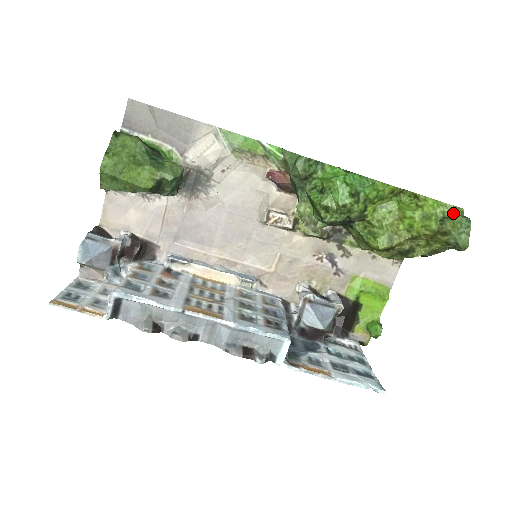
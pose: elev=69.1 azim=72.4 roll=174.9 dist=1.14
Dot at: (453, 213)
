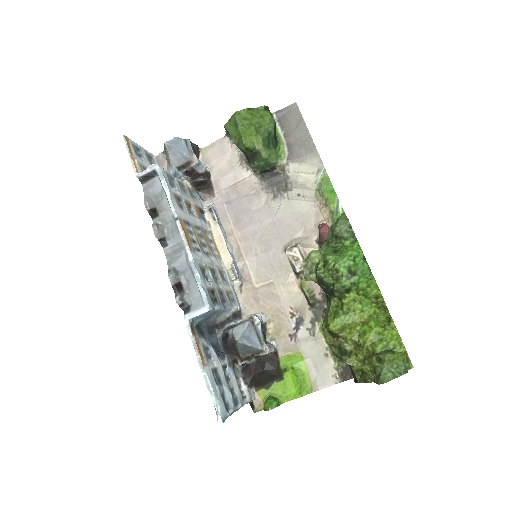
Dot at: (401, 354)
